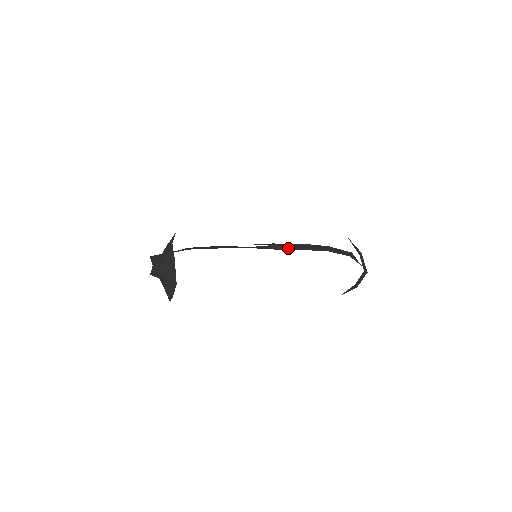
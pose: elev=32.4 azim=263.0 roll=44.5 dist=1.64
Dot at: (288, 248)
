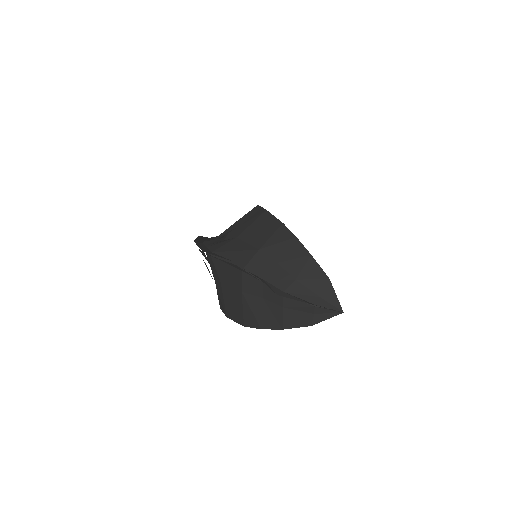
Dot at: occluded
